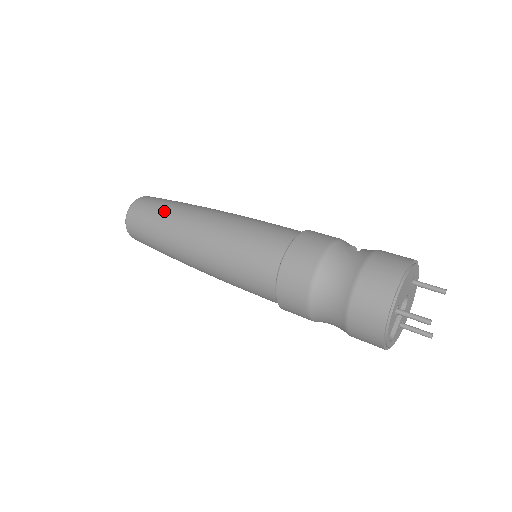
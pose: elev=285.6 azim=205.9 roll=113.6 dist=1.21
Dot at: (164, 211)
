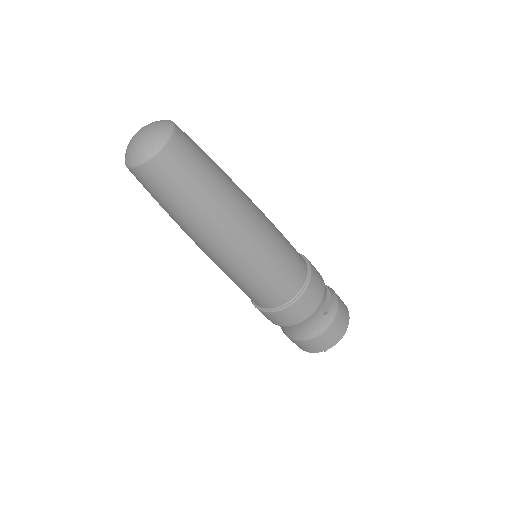
Dot at: (196, 204)
